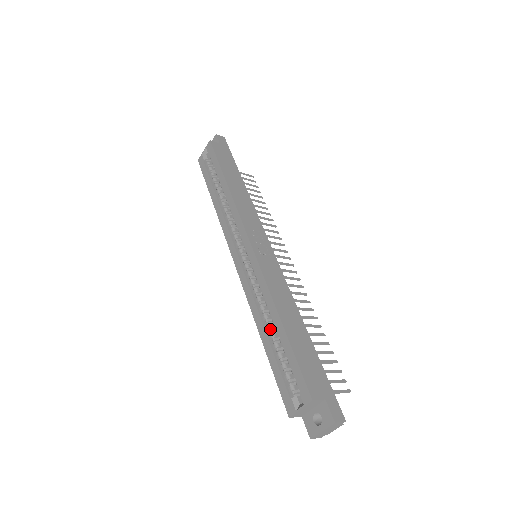
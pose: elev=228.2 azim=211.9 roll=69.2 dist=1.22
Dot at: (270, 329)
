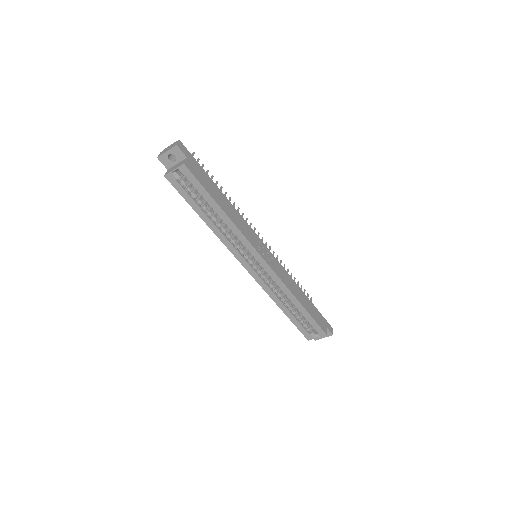
Dot at: (288, 305)
